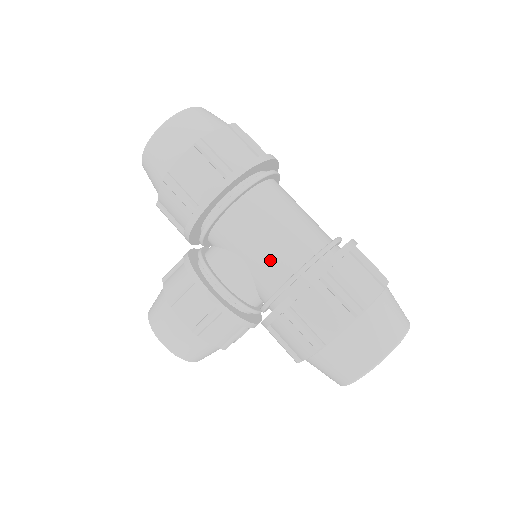
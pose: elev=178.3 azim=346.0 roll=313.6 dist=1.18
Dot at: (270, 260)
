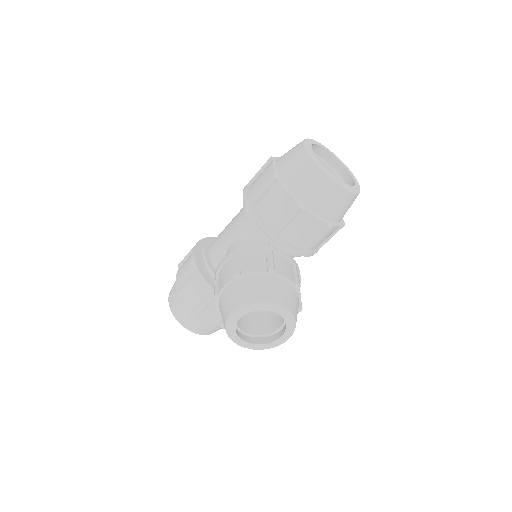
Dot at: (236, 222)
